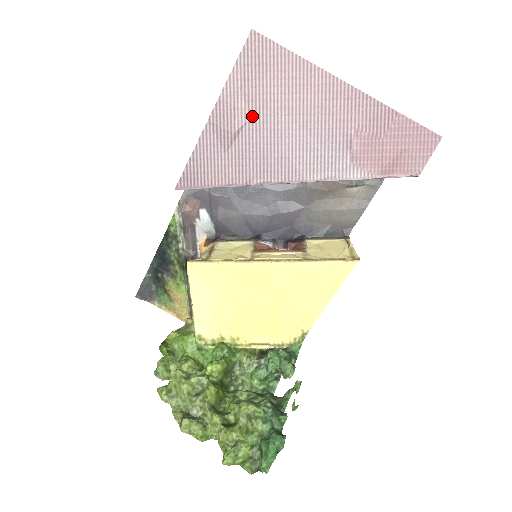
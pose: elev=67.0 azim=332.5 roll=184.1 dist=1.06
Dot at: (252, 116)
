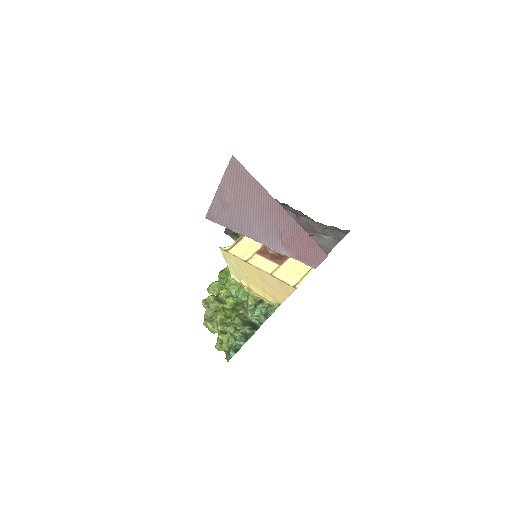
Dot at: (235, 199)
